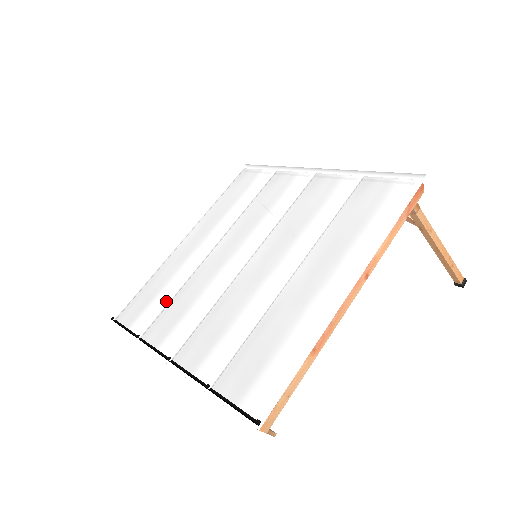
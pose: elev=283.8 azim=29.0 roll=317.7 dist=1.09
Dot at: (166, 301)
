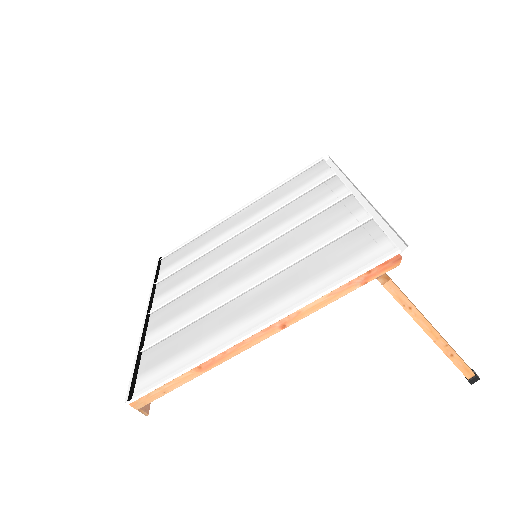
Dot at: (186, 263)
